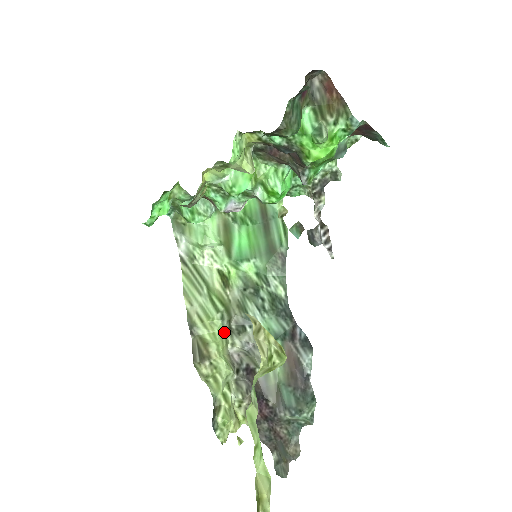
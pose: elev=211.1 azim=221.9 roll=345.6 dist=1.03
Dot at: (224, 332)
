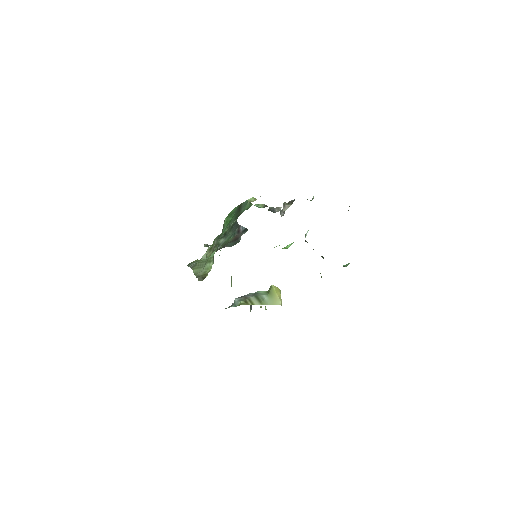
Dot at: occluded
